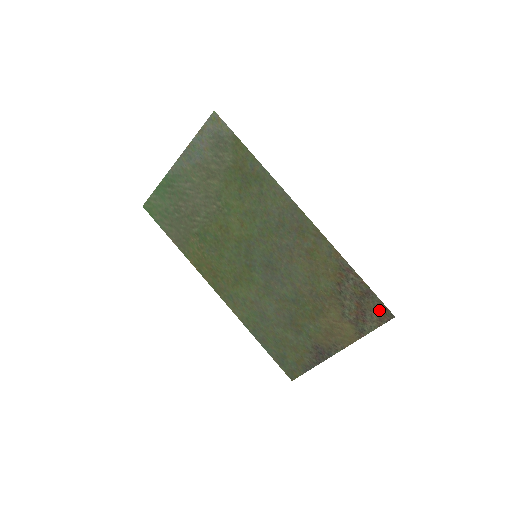
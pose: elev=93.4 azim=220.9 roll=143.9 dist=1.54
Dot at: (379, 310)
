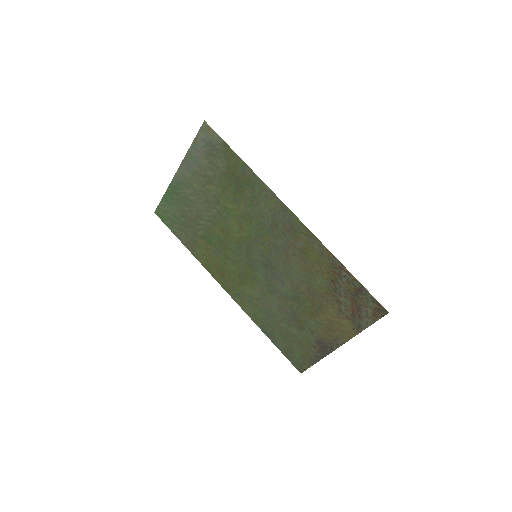
Dot at: (373, 306)
